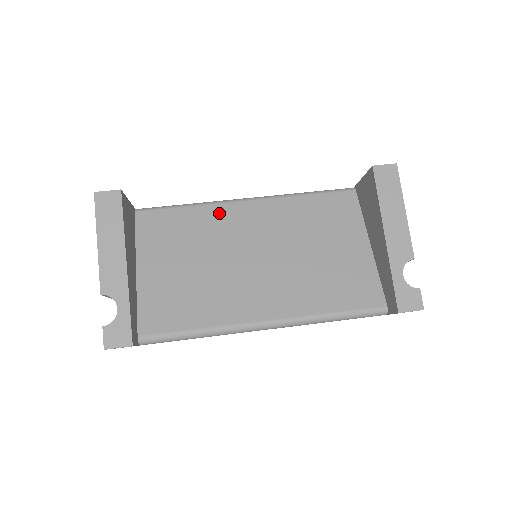
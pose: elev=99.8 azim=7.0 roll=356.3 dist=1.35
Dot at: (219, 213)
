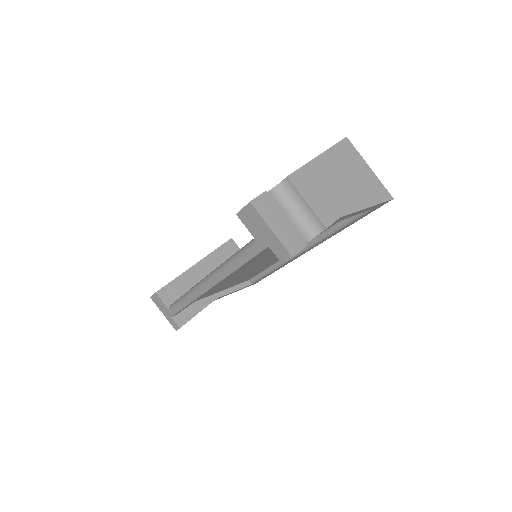
Dot at: occluded
